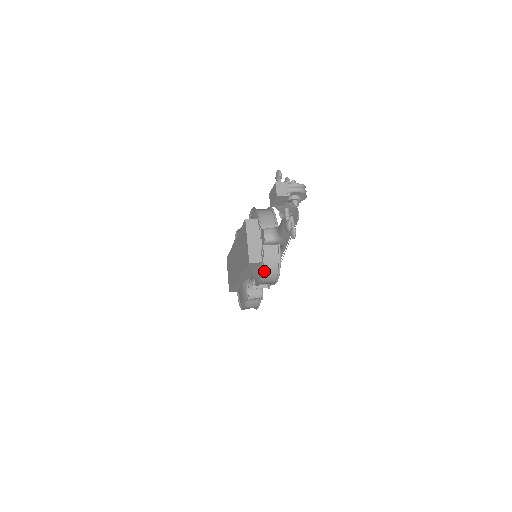
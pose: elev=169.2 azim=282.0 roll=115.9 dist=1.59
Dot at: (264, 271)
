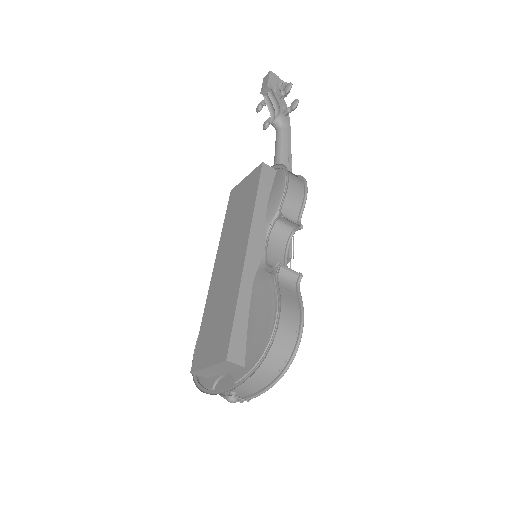
Dot at: (285, 170)
